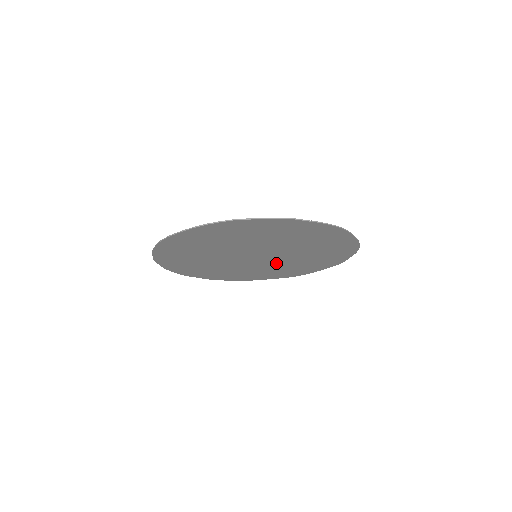
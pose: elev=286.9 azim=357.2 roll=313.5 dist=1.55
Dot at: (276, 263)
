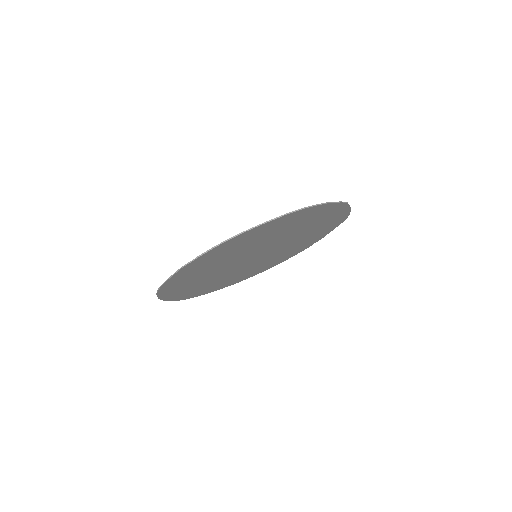
Dot at: (290, 241)
